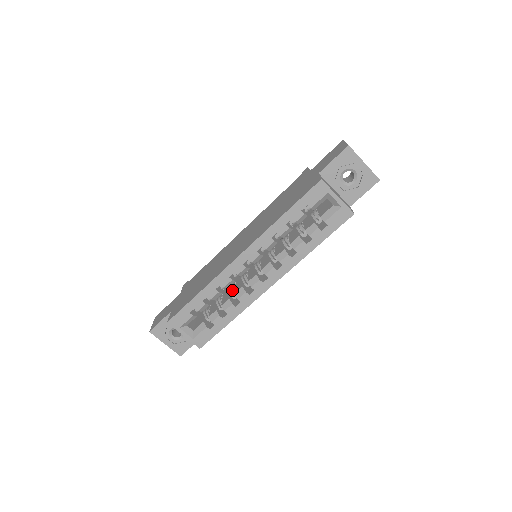
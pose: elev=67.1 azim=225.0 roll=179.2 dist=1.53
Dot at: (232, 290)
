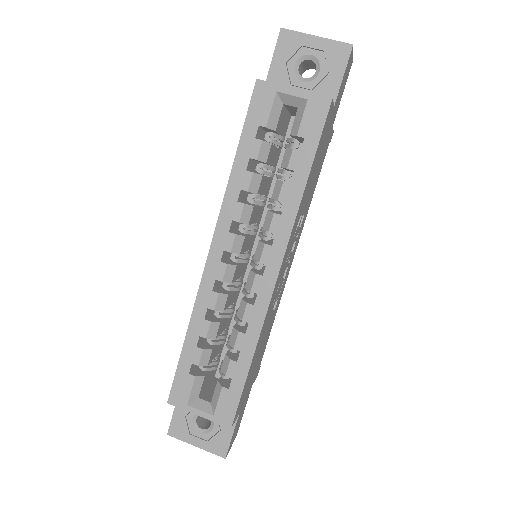
Dot at: occluded
